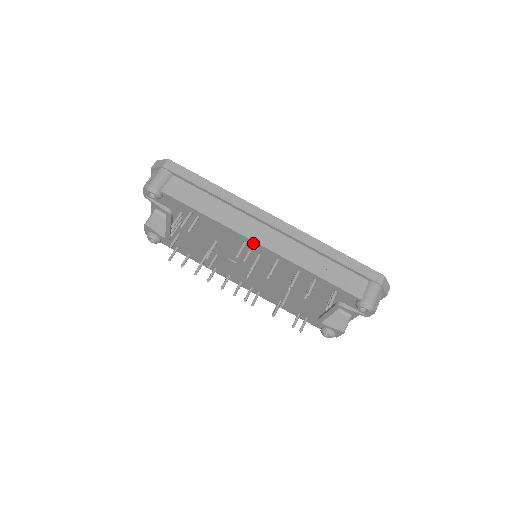
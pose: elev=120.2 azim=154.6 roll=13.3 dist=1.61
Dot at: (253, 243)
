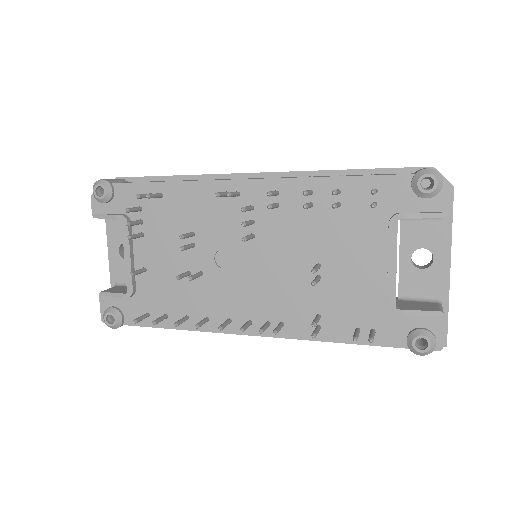
Dot at: (236, 185)
